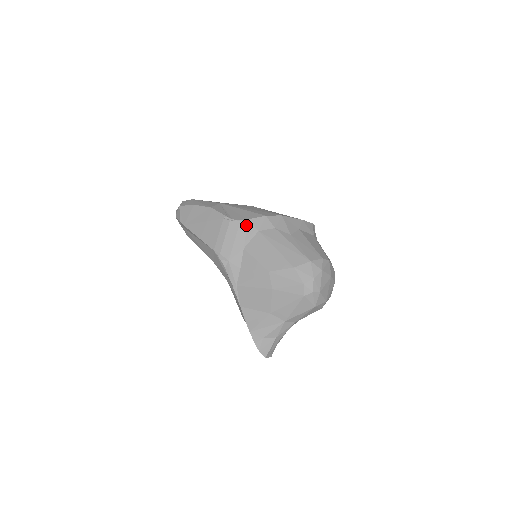
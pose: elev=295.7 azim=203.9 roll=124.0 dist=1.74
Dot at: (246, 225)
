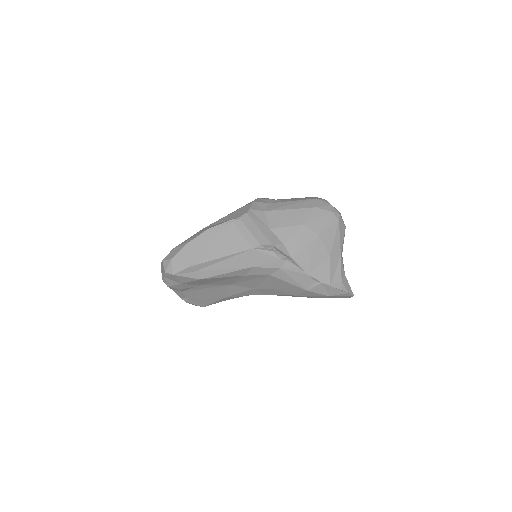
Dot at: (253, 214)
